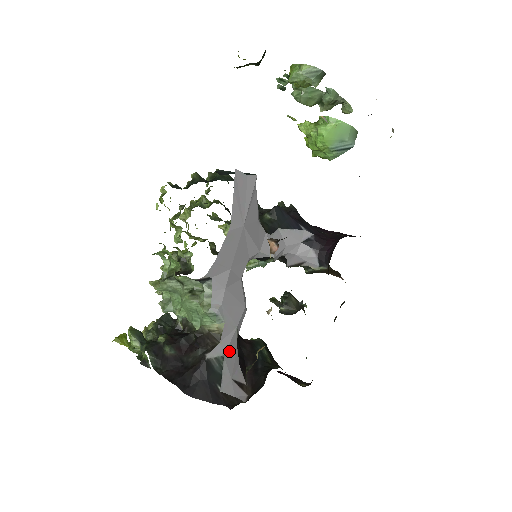
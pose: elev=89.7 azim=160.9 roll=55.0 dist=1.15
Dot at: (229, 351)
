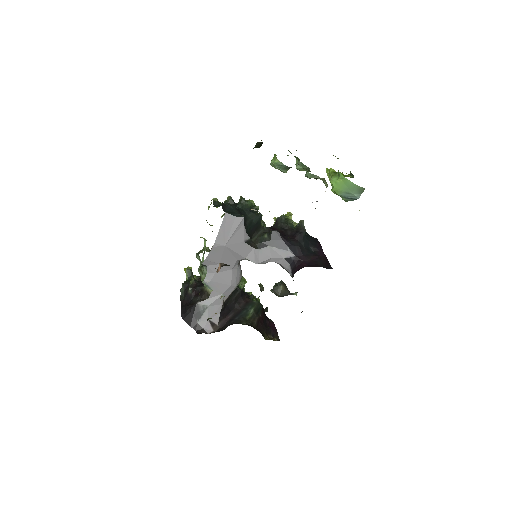
Dot at: (214, 305)
